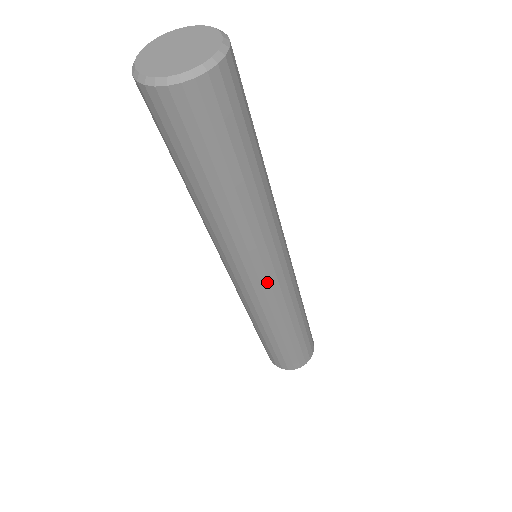
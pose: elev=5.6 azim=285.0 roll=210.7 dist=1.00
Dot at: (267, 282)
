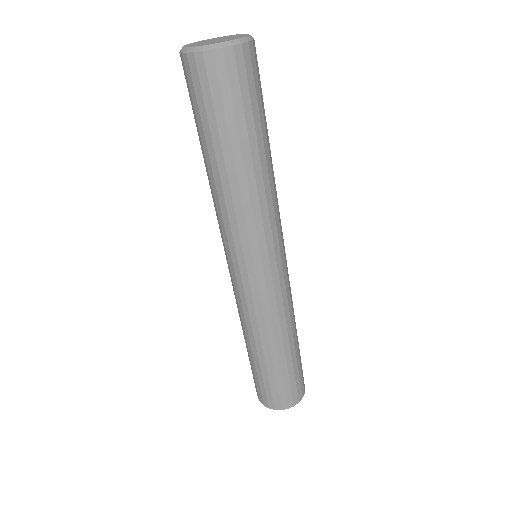
Dot at: (254, 275)
